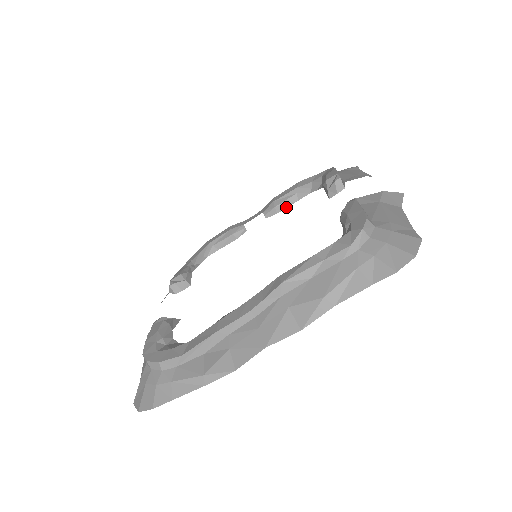
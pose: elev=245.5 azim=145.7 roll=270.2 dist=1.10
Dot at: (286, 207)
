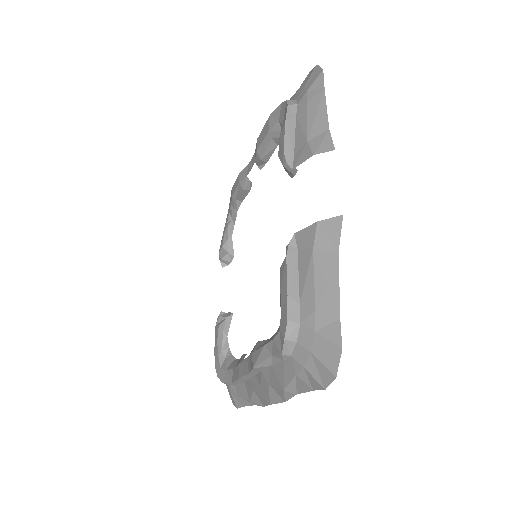
Dot at: (271, 155)
